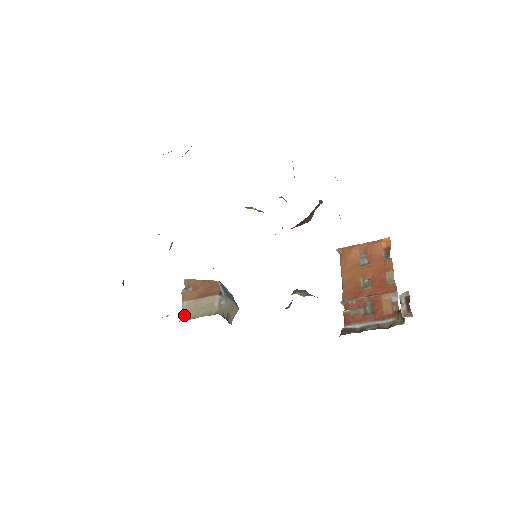
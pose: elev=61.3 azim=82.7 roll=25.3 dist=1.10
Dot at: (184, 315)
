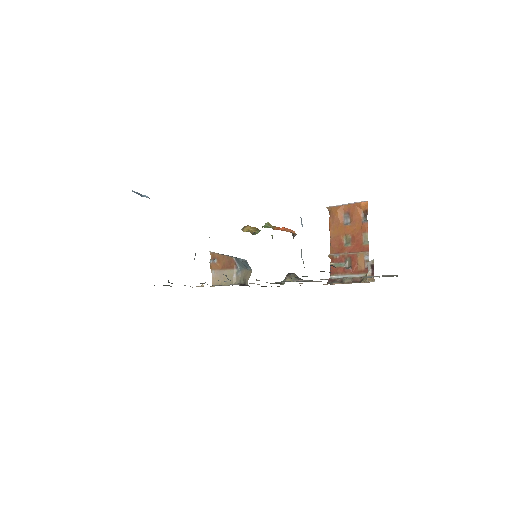
Dot at: (214, 281)
